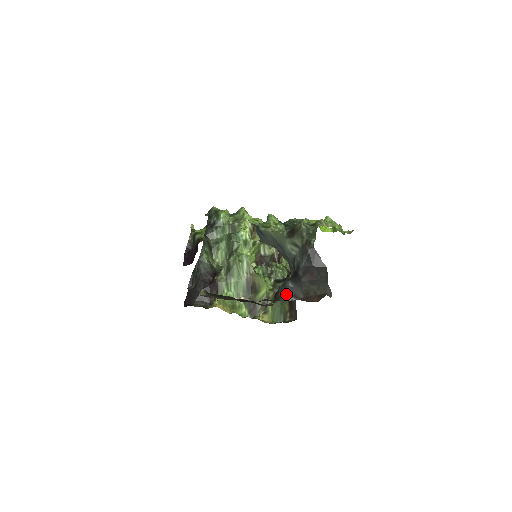
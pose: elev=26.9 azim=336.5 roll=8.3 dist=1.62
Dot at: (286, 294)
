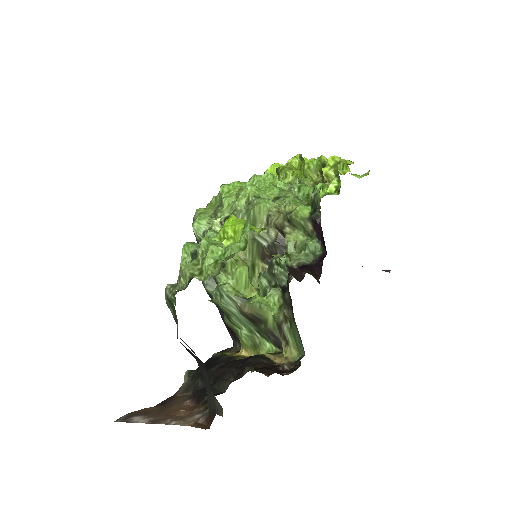
Dot at: occluded
